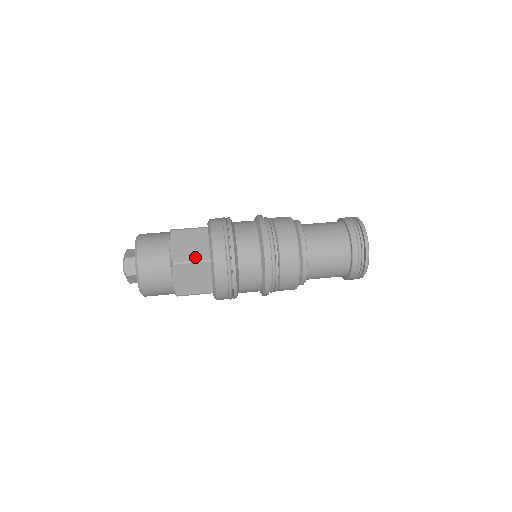
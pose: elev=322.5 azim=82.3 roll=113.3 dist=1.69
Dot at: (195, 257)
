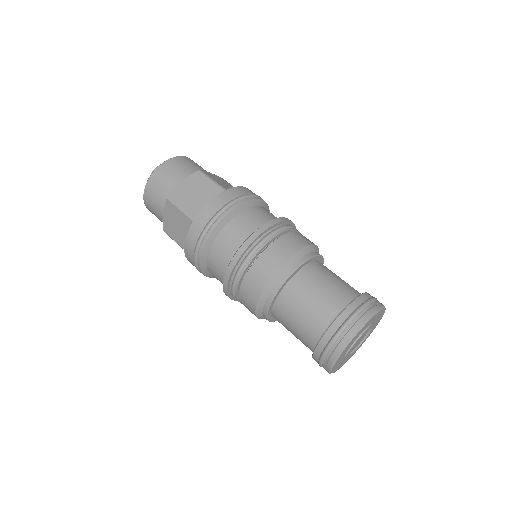
Dot at: (187, 207)
